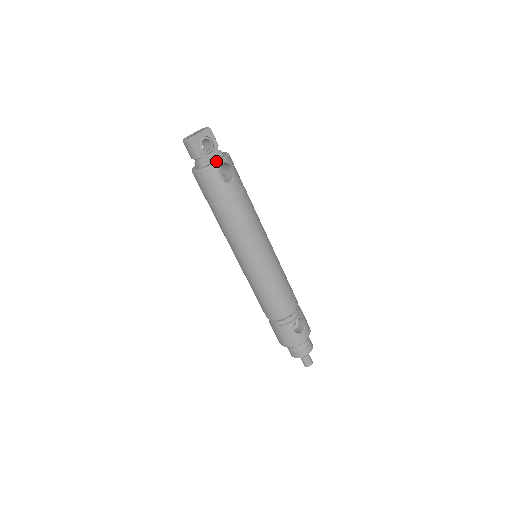
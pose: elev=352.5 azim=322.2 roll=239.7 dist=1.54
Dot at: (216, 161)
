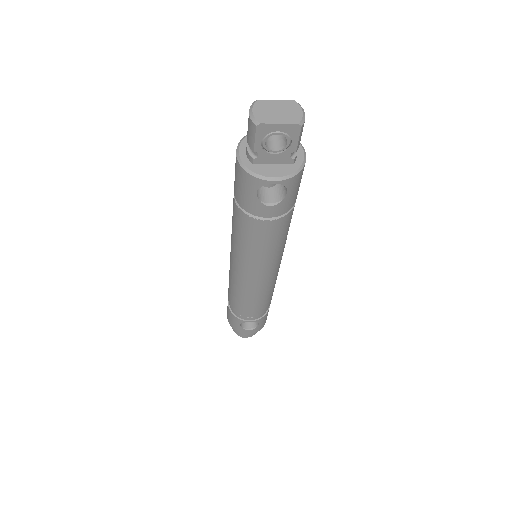
Dot at: (269, 173)
